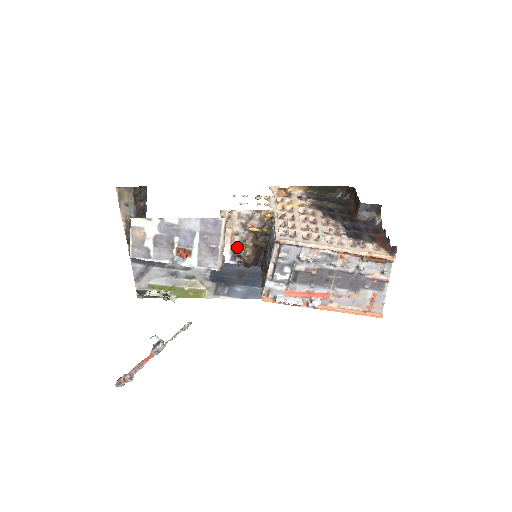
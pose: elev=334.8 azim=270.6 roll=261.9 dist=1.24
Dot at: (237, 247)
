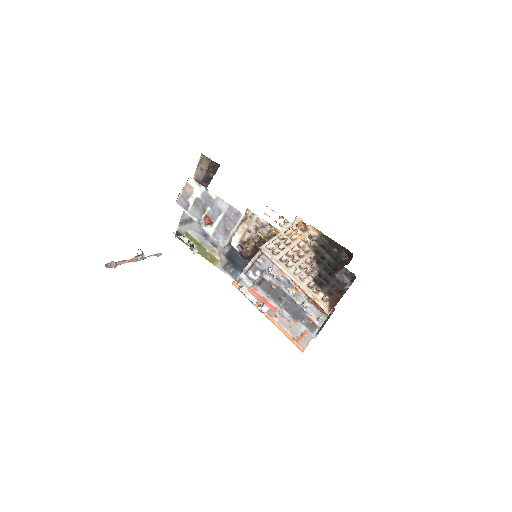
Dot at: (245, 241)
